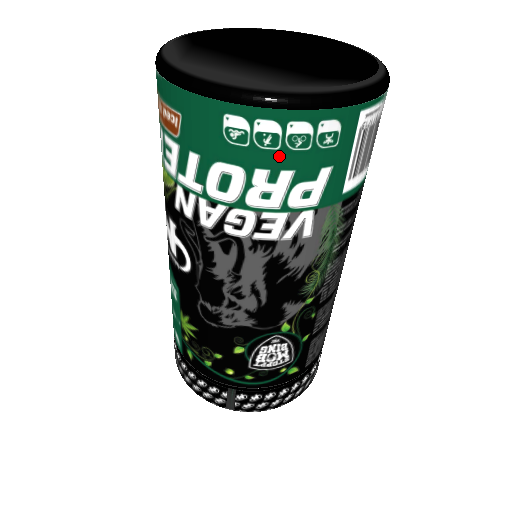
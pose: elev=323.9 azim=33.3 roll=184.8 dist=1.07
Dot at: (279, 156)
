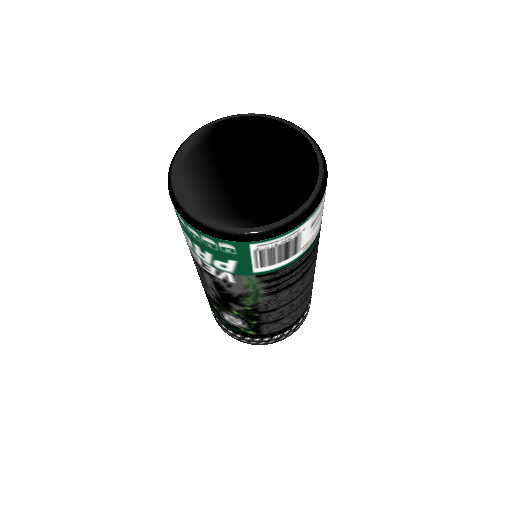
Dot at: (202, 245)
